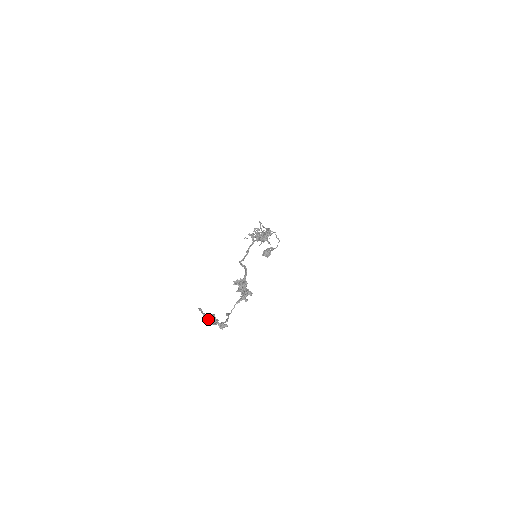
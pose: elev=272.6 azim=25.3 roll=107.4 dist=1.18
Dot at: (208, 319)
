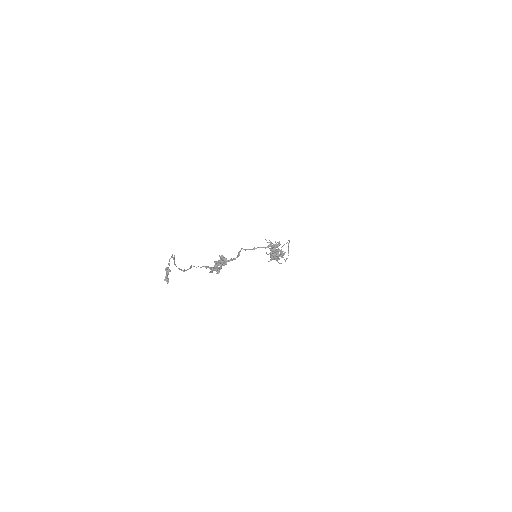
Dot at: (167, 267)
